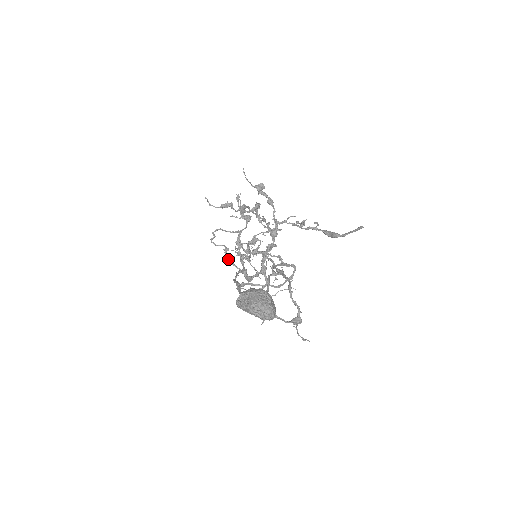
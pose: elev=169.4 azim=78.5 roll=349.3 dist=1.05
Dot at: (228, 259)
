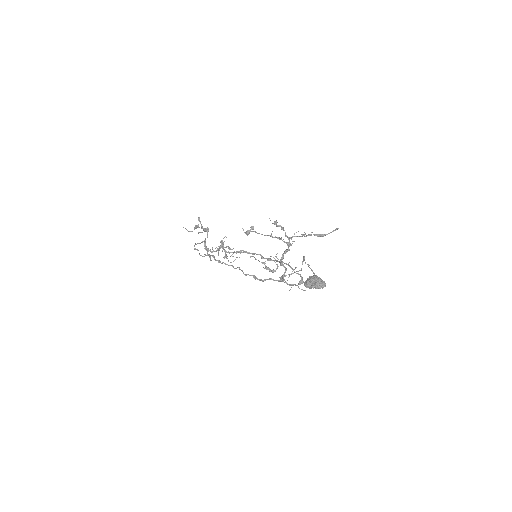
Dot at: occluded
